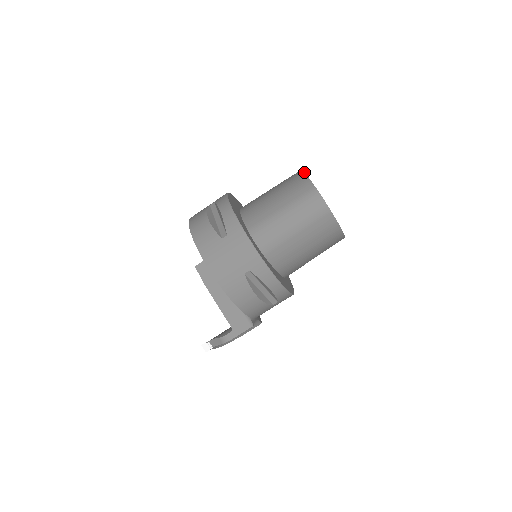
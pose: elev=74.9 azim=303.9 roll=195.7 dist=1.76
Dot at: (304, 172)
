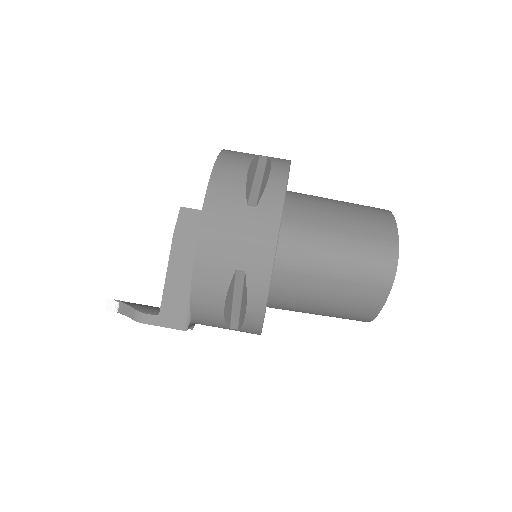
Dot at: occluded
